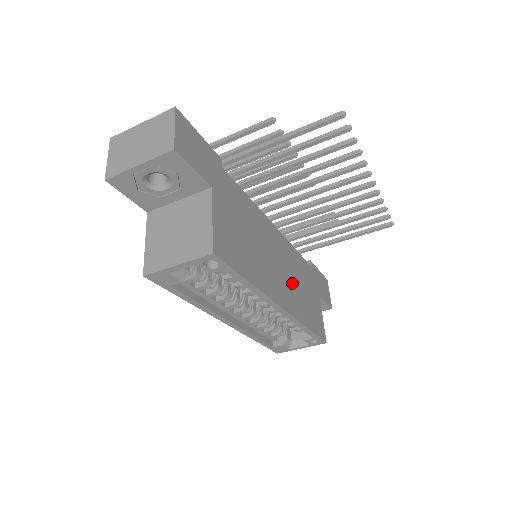
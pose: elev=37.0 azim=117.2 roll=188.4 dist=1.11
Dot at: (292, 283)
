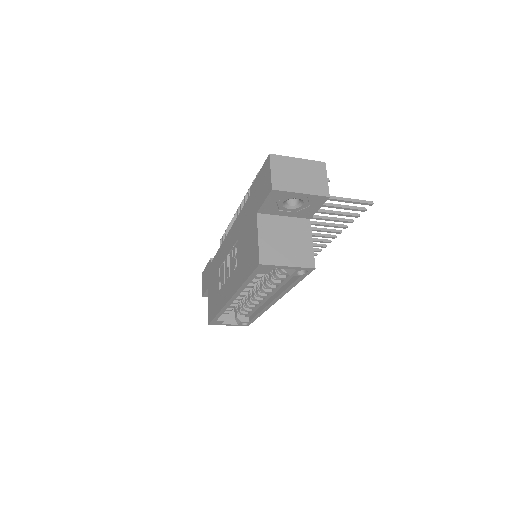
Dot at: occluded
